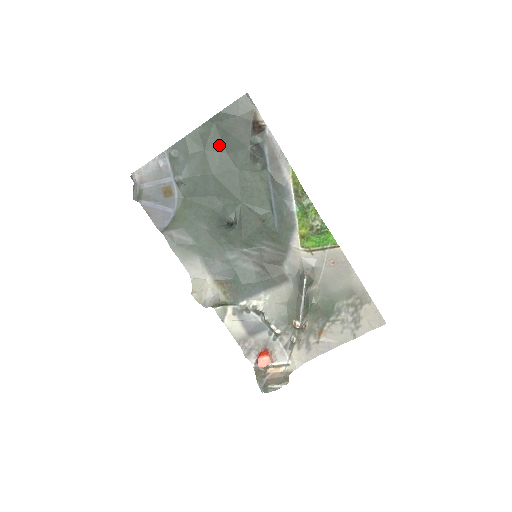
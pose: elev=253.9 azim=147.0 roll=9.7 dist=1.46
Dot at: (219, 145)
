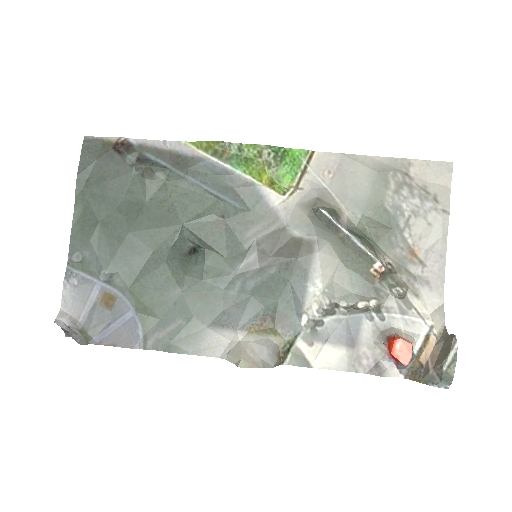
Dot at: (107, 203)
